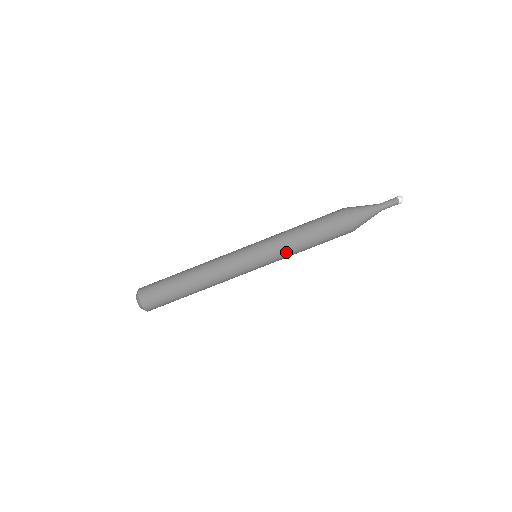
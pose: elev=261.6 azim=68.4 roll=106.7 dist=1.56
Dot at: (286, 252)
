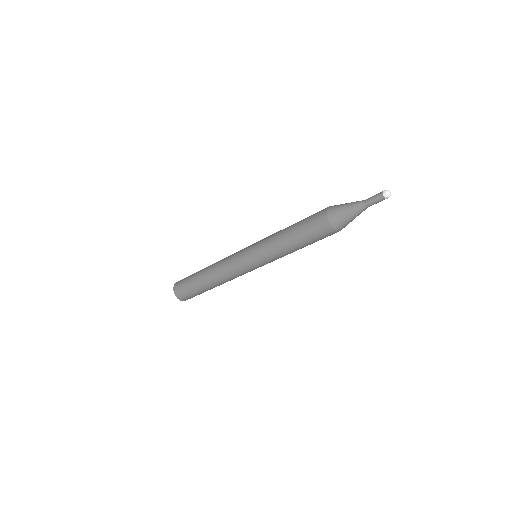
Dot at: occluded
